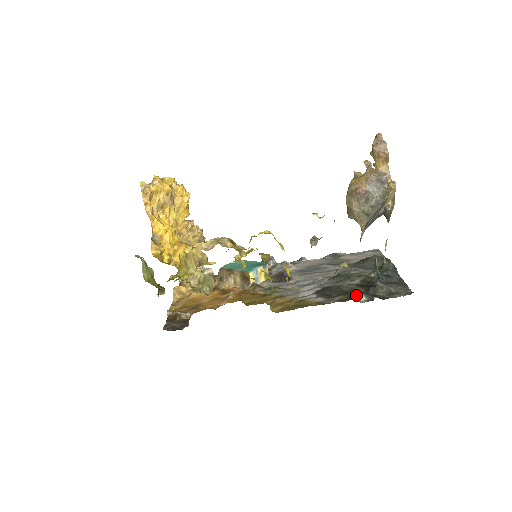
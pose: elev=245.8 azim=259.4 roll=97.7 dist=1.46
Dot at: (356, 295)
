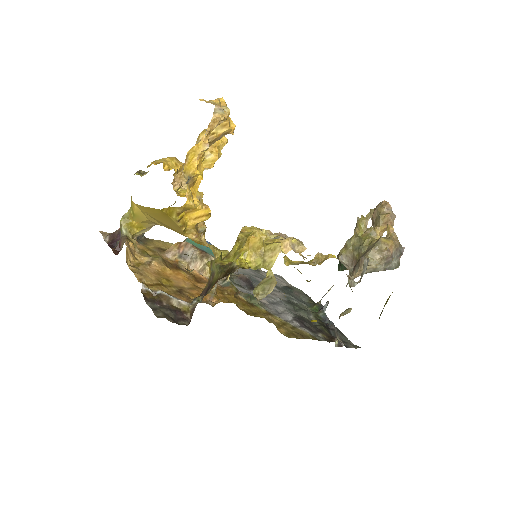
Dot at: (332, 337)
